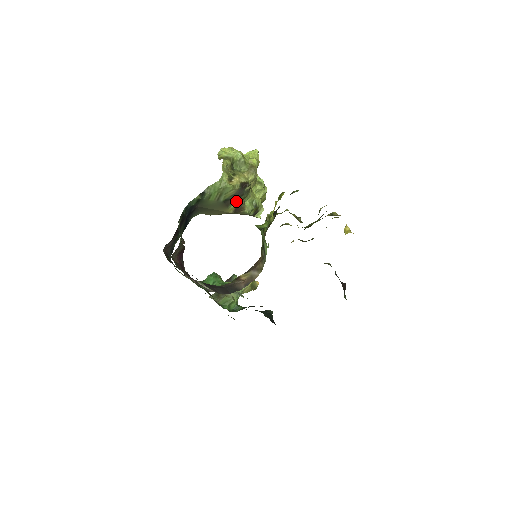
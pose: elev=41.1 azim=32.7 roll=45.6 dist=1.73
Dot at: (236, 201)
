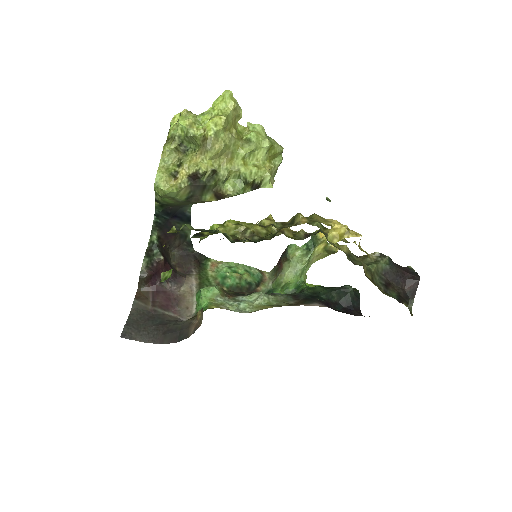
Dot at: (206, 191)
